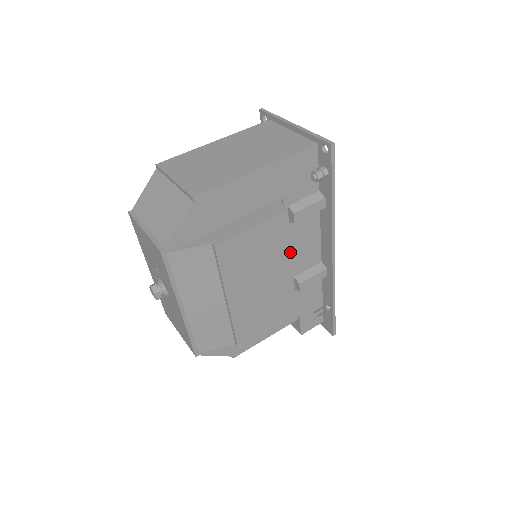
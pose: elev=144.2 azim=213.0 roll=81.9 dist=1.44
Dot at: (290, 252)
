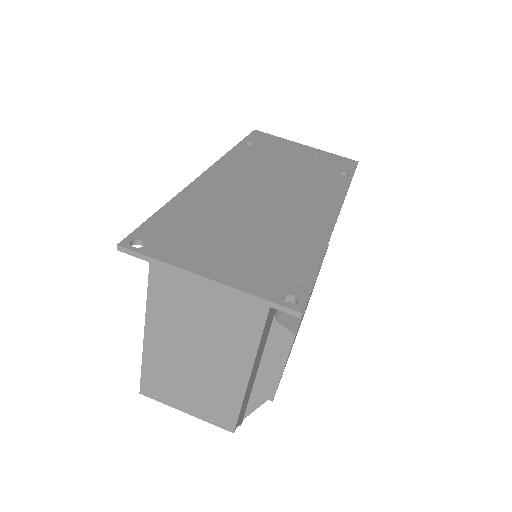
Dot at: occluded
